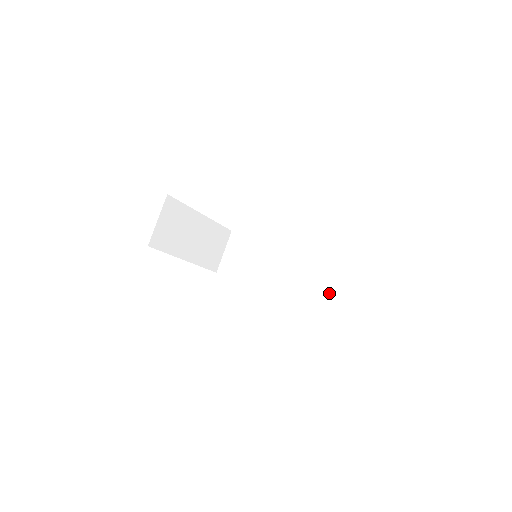
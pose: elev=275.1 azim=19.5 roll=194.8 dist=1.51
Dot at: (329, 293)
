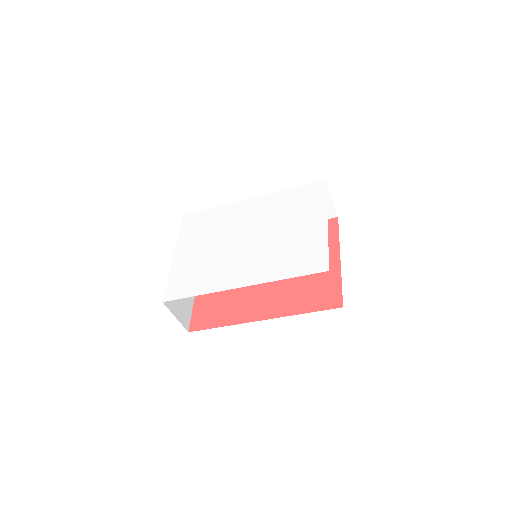
Dot at: occluded
